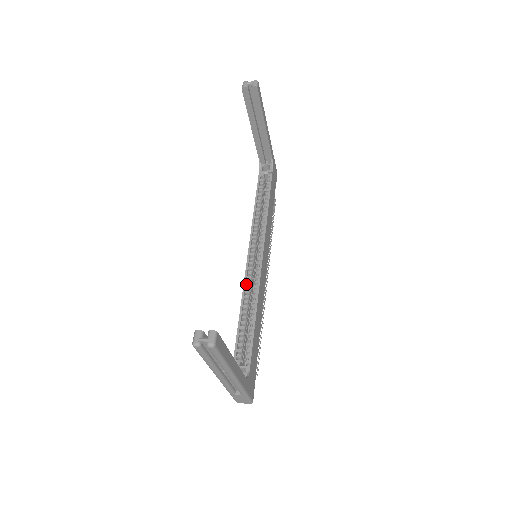
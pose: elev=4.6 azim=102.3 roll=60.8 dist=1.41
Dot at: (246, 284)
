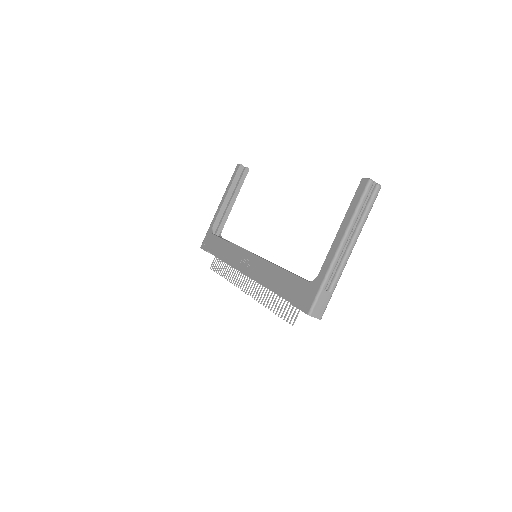
Dot at: (263, 262)
